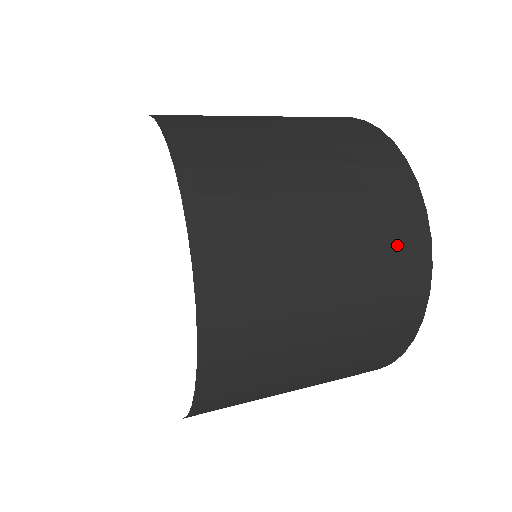
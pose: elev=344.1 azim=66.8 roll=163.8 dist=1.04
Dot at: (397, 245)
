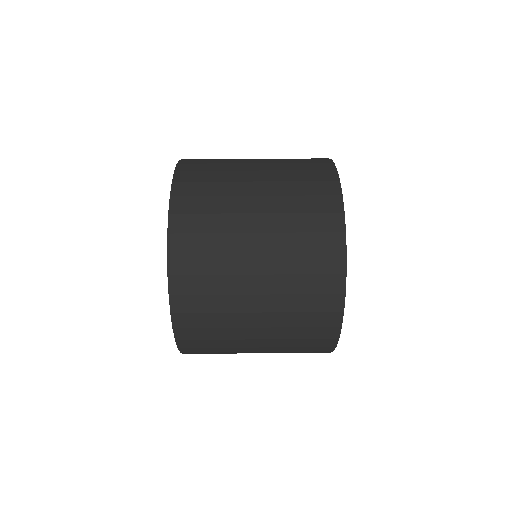
Dot at: (315, 234)
